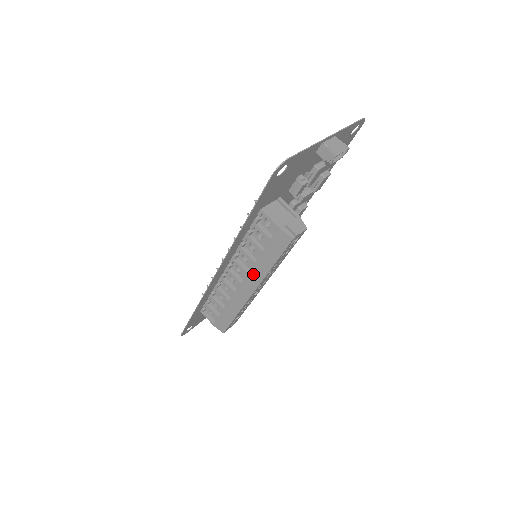
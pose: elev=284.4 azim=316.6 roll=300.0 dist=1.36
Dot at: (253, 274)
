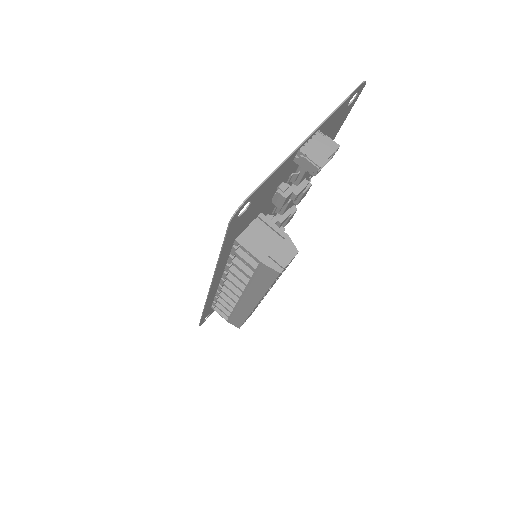
Dot at: (249, 293)
